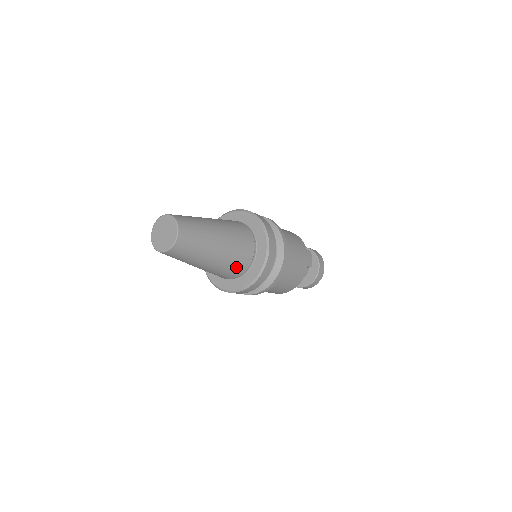
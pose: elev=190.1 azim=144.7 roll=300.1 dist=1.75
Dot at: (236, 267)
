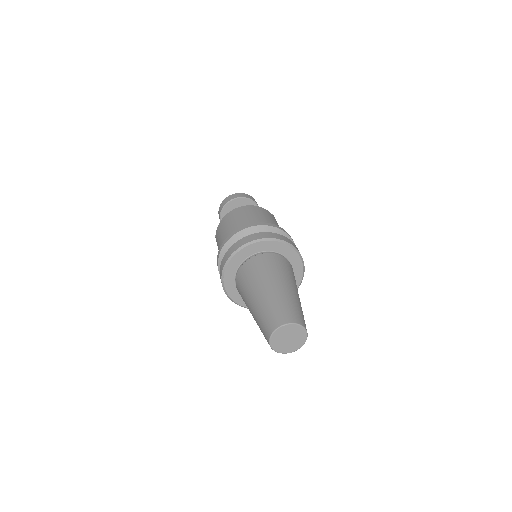
Dot at: occluded
